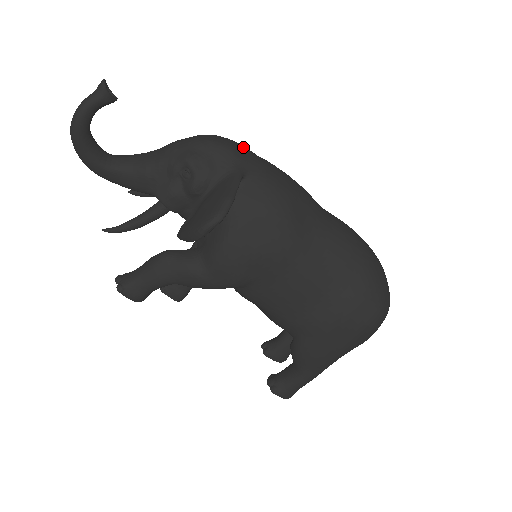
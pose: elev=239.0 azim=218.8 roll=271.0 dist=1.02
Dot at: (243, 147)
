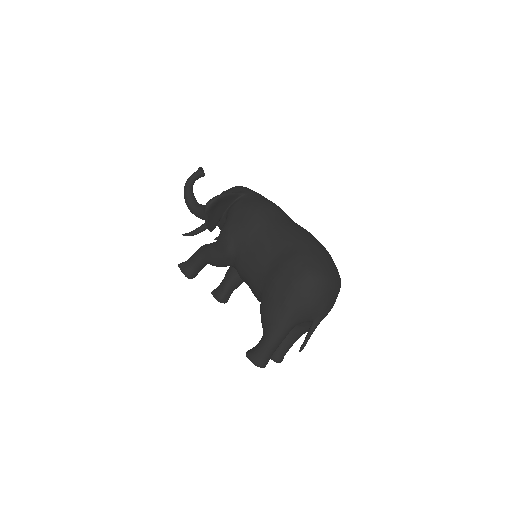
Dot at: occluded
